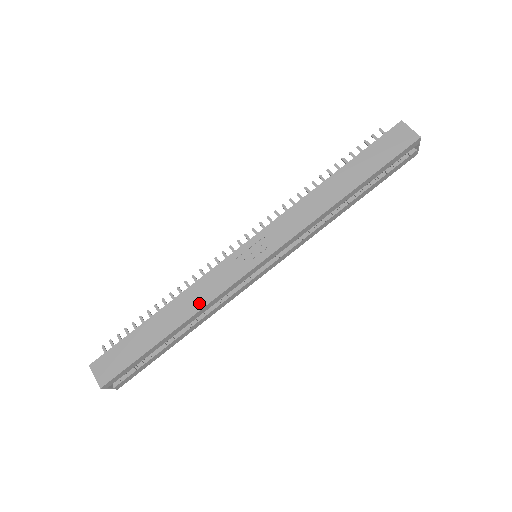
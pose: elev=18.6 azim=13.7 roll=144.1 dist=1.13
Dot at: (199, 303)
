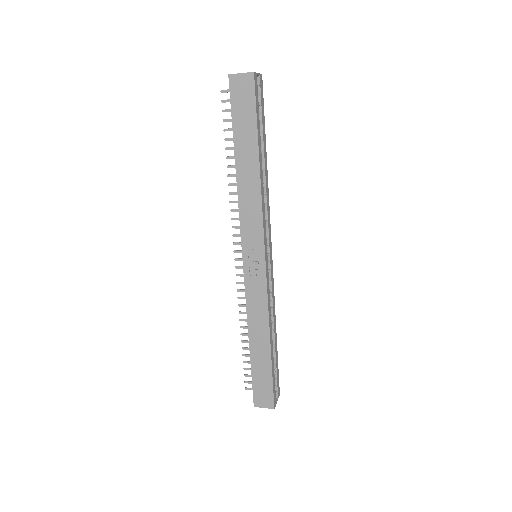
Dot at: (263, 318)
